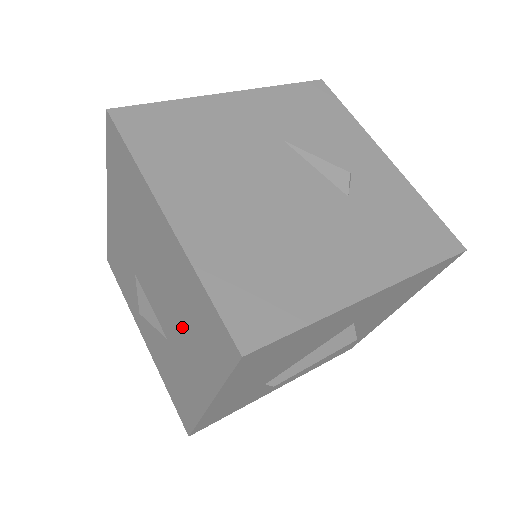
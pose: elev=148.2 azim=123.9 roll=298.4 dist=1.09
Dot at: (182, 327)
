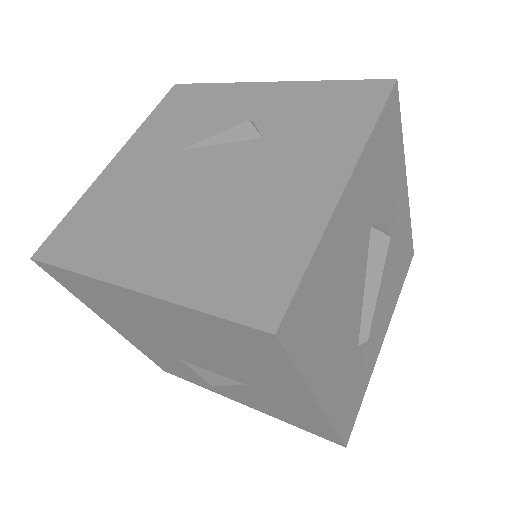
Dot at: (236, 362)
